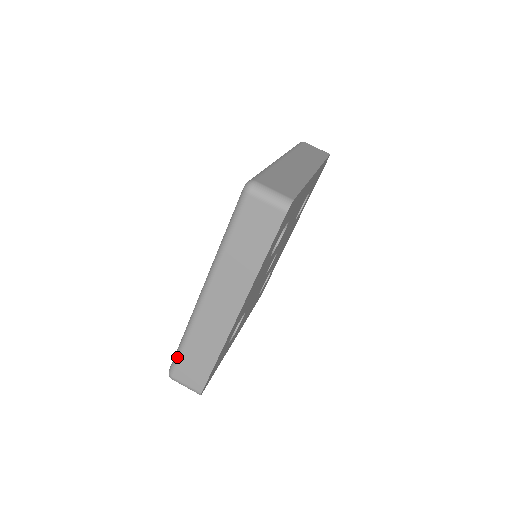
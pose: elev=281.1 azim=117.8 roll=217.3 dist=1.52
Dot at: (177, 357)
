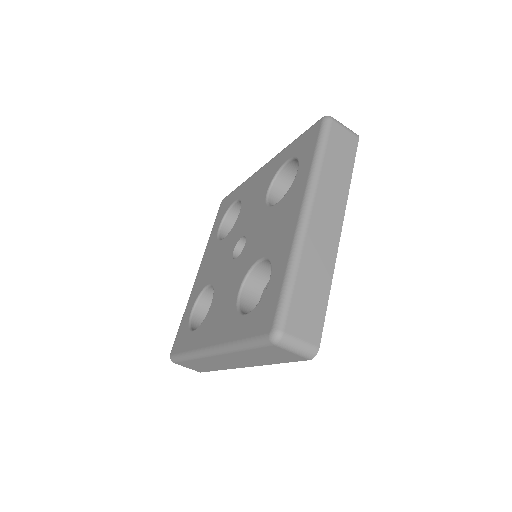
Dot at: (180, 360)
